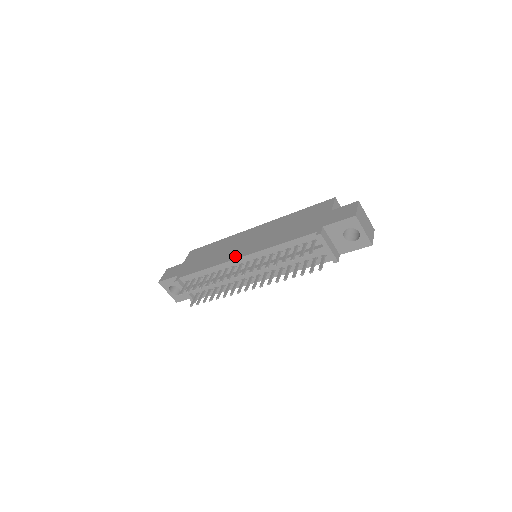
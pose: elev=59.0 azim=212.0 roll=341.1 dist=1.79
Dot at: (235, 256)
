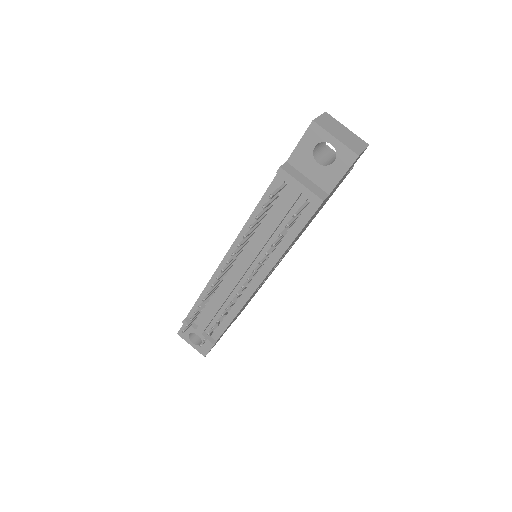
Dot at: occluded
